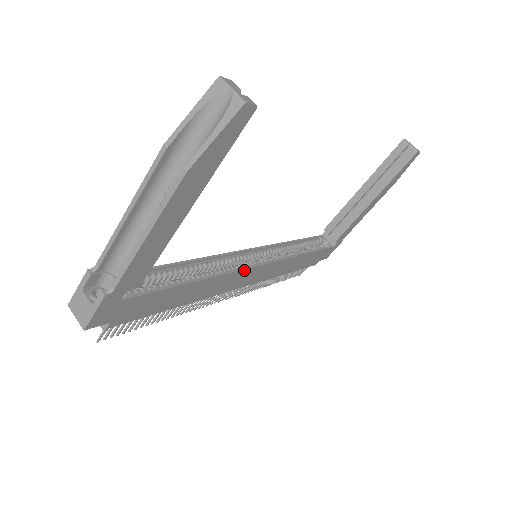
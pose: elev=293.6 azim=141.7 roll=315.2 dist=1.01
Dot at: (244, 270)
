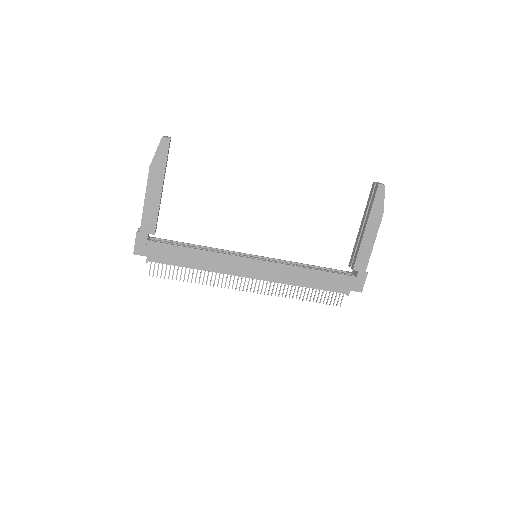
Dot at: (240, 257)
